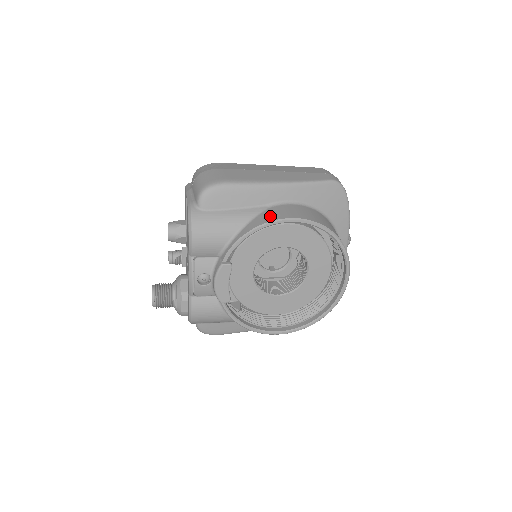
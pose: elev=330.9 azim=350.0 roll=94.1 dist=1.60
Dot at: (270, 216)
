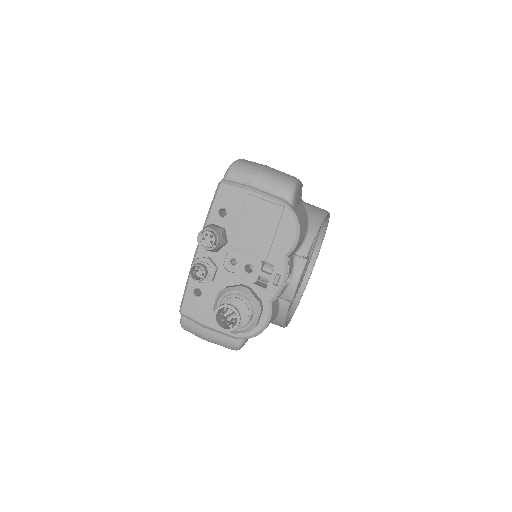
Dot at: (318, 211)
